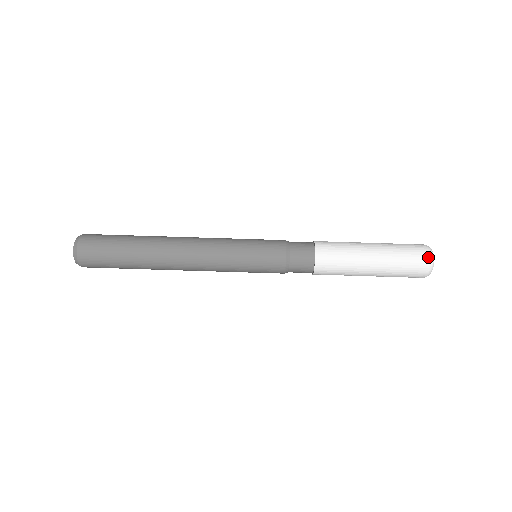
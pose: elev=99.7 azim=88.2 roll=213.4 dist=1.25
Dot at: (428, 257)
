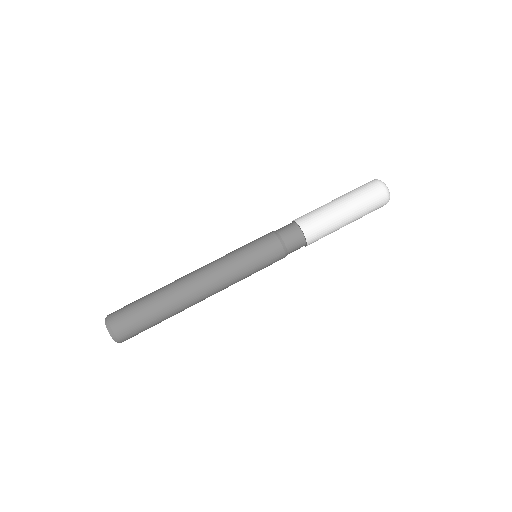
Dot at: (374, 180)
